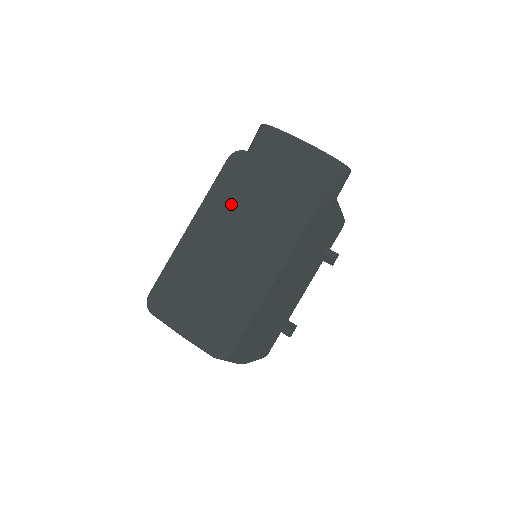
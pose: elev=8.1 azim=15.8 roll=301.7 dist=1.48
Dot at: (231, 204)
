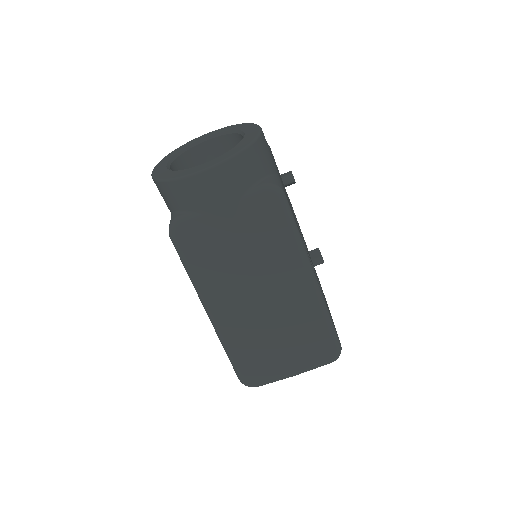
Dot at: (220, 267)
